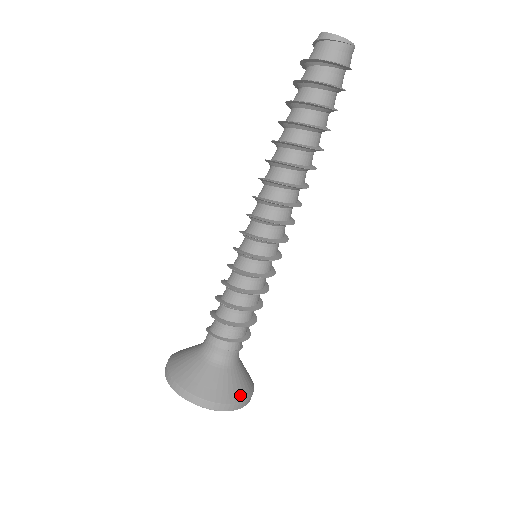
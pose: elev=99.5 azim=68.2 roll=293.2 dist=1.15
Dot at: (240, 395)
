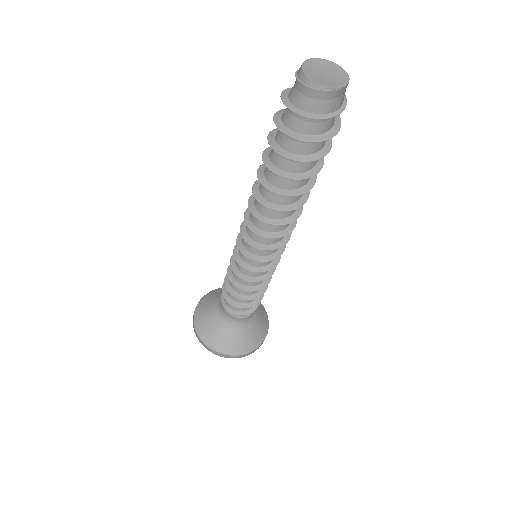
Dot at: (240, 350)
